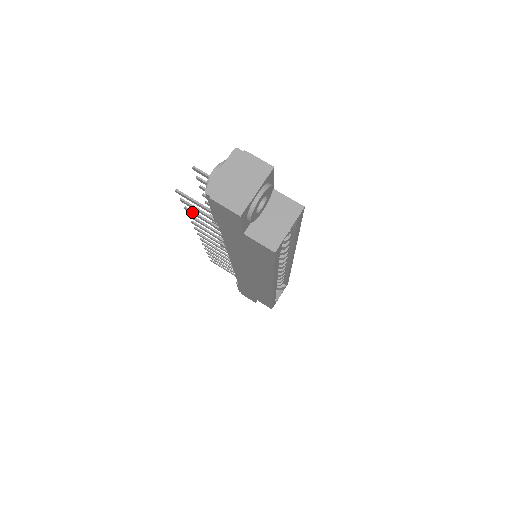
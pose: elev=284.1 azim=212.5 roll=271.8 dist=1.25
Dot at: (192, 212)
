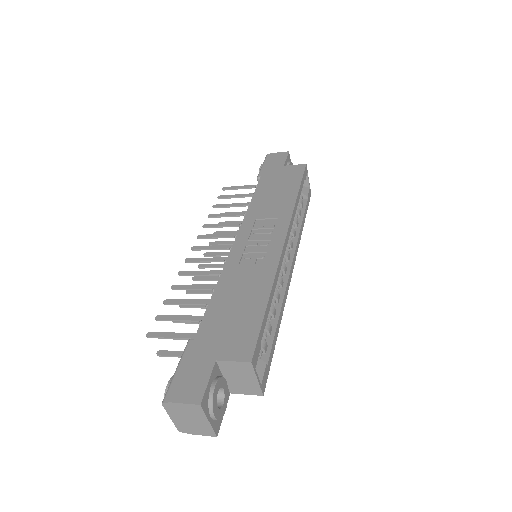
Dot at: occluded
